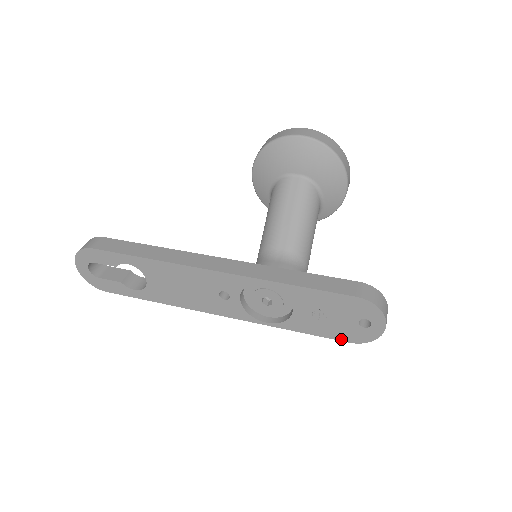
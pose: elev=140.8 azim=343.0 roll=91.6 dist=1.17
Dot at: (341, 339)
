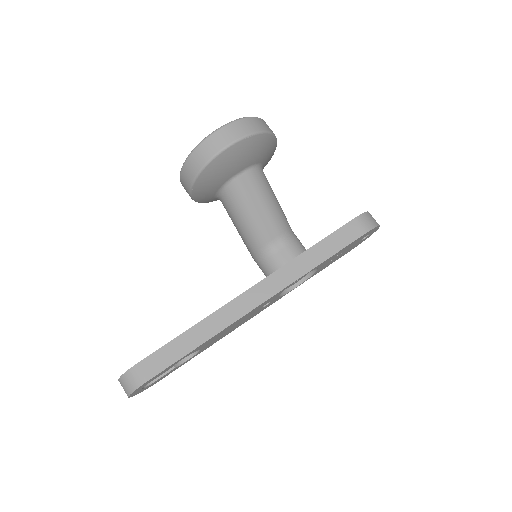
Dot at: occluded
